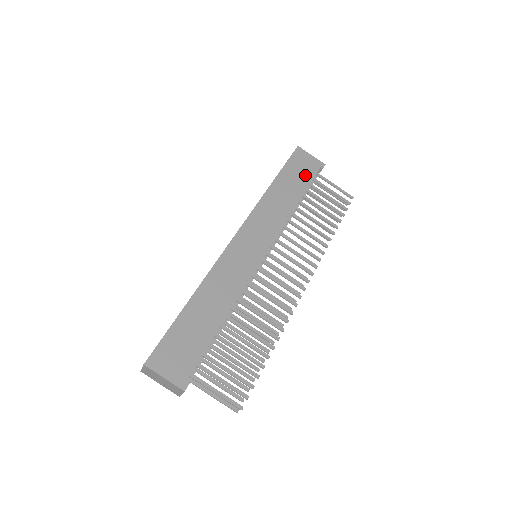
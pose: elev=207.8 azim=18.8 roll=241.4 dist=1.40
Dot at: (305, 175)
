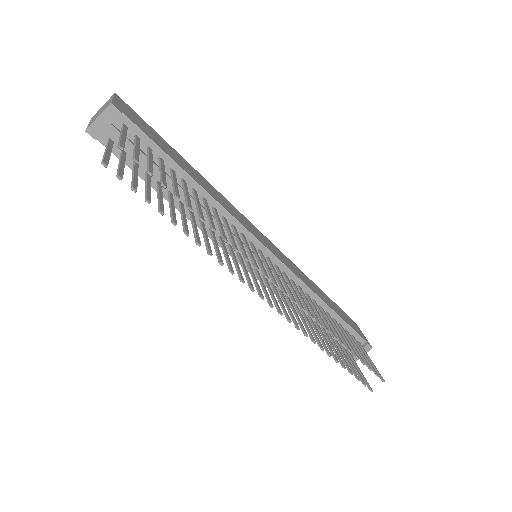
Dot at: (348, 321)
